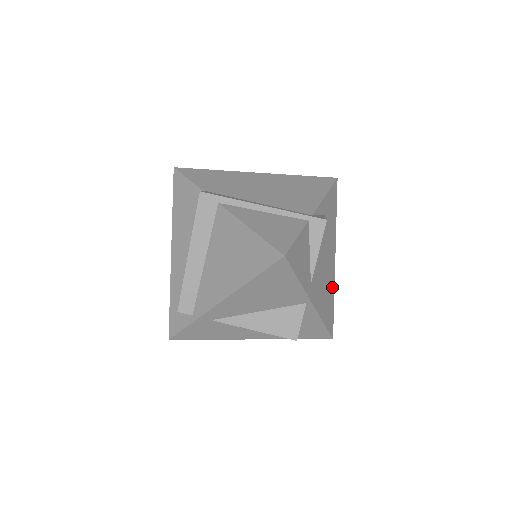
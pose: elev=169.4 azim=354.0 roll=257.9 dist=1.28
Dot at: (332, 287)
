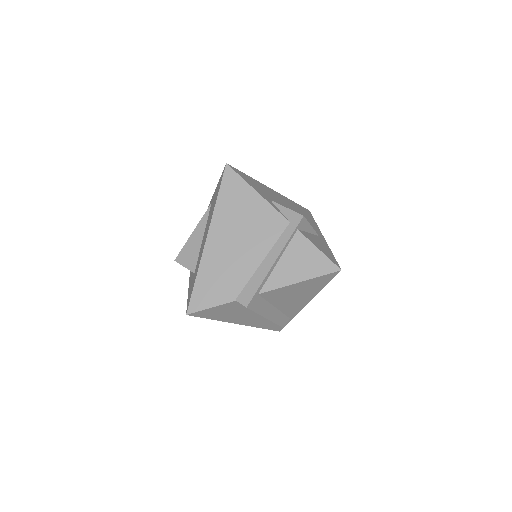
Dot at: (290, 202)
